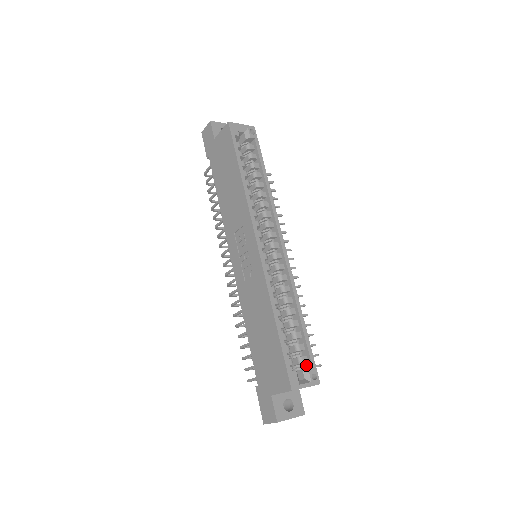
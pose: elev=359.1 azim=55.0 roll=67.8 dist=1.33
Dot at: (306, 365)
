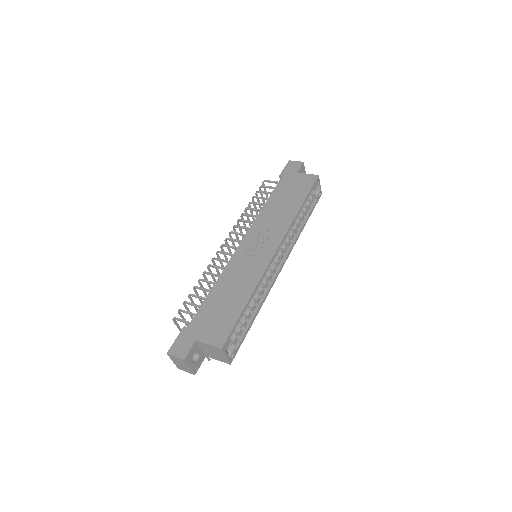
Dot at: (232, 345)
